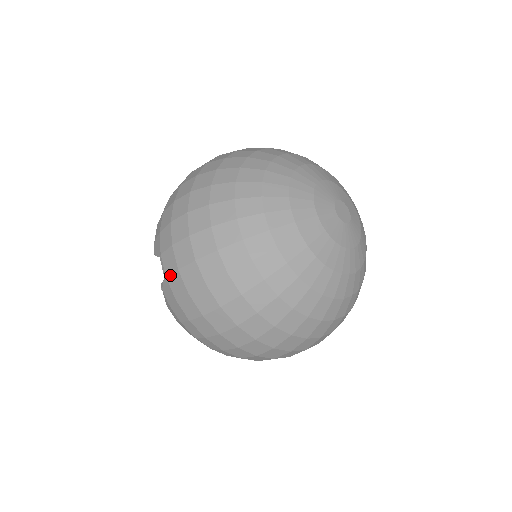
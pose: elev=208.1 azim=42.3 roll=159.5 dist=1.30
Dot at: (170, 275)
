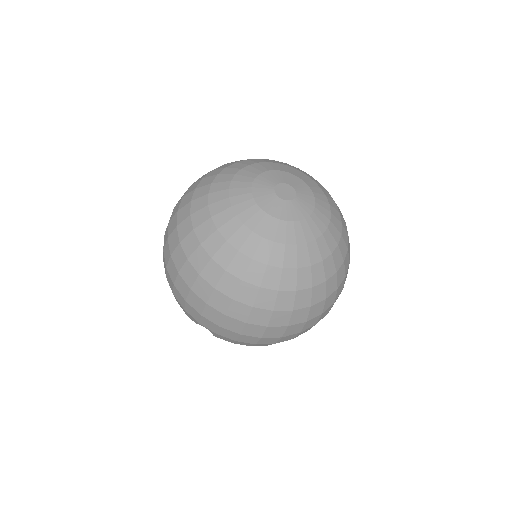
Dot at: occluded
